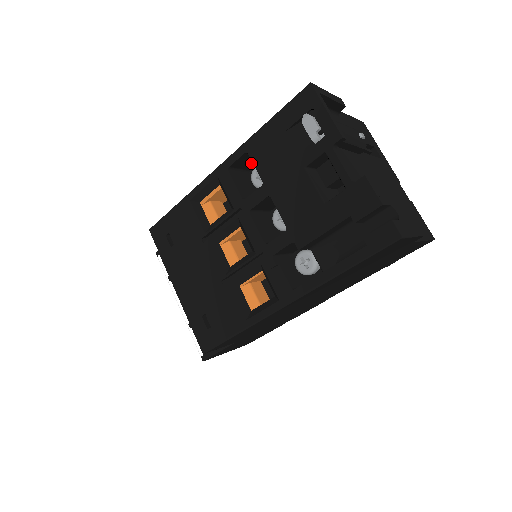
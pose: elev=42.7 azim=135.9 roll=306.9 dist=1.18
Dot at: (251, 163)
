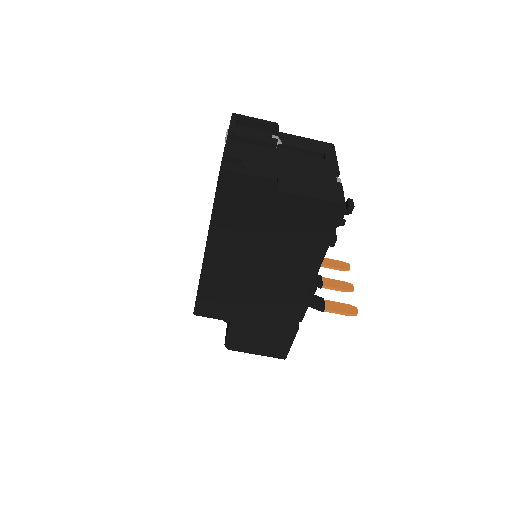
Dot at: occluded
